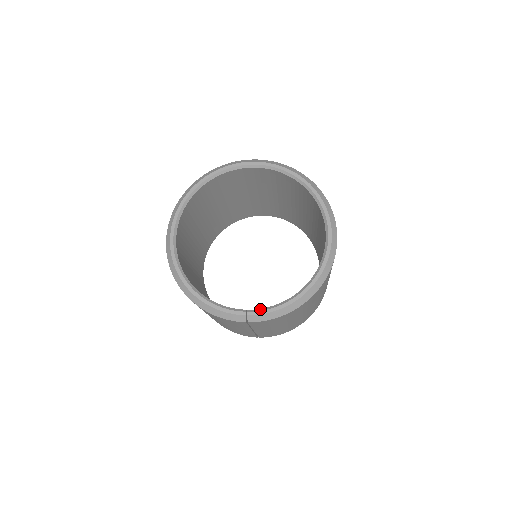
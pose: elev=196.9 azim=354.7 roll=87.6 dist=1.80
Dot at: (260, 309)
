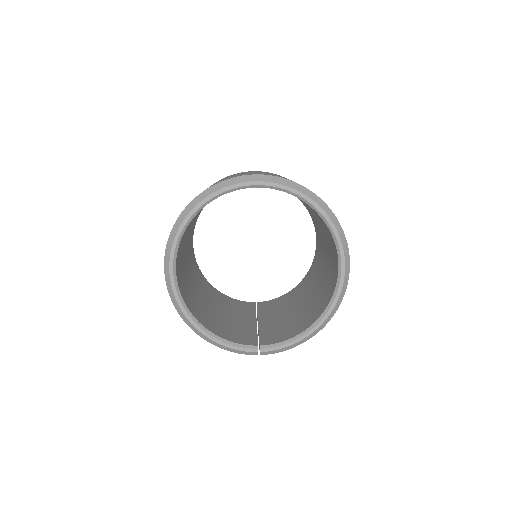
Dot at: (272, 345)
